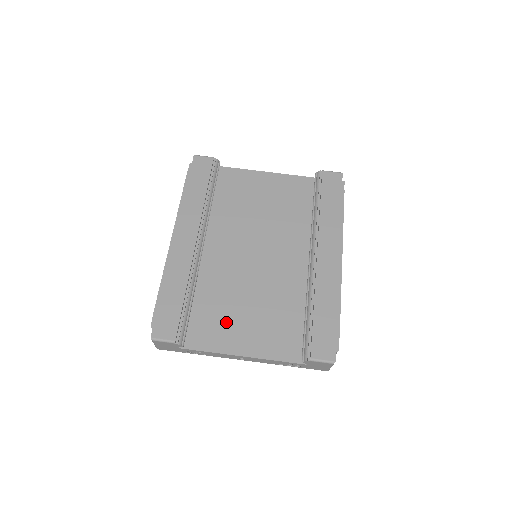
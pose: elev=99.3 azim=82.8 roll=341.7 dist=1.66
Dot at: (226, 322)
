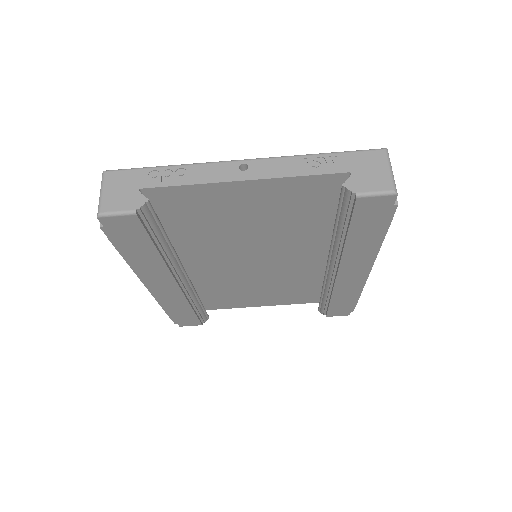
Dot at: (240, 297)
